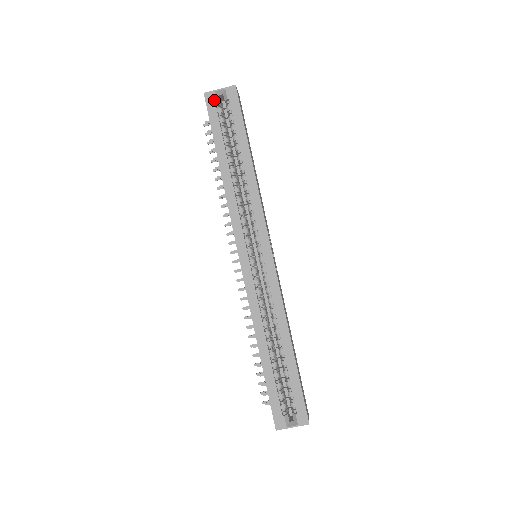
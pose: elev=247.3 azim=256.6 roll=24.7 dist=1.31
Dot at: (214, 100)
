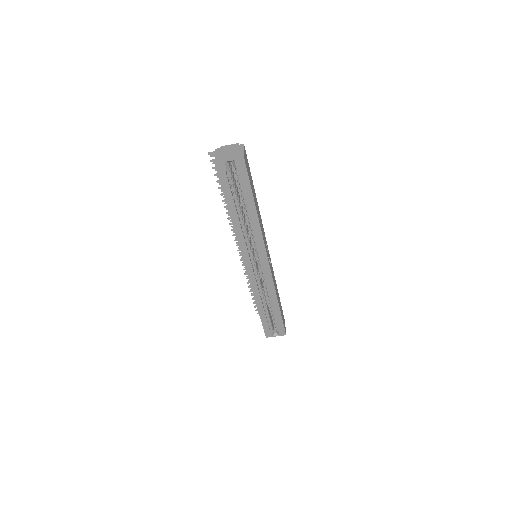
Dot at: (224, 169)
